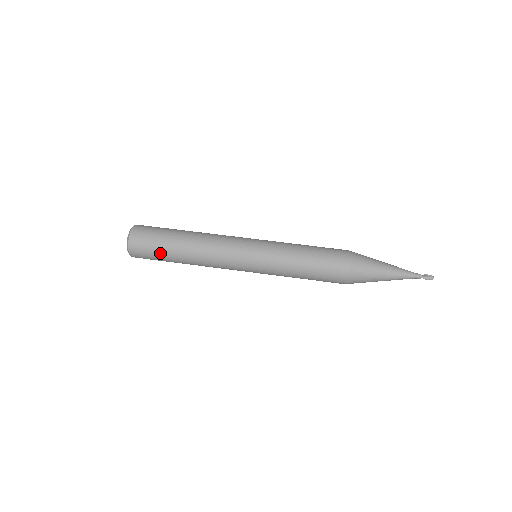
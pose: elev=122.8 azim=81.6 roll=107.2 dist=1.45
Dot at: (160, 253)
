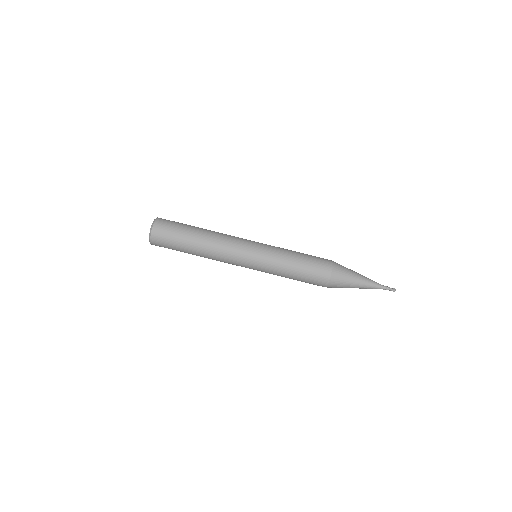
Dot at: occluded
